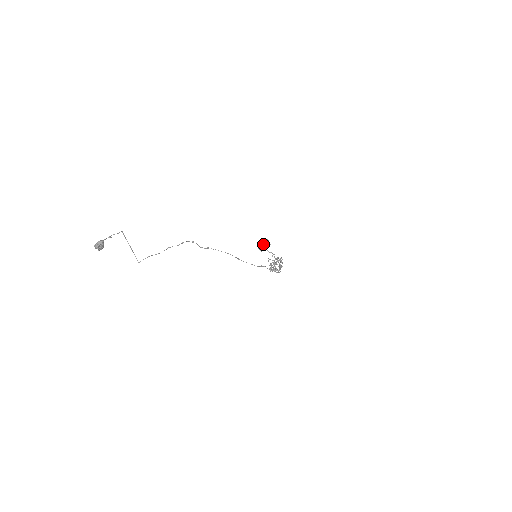
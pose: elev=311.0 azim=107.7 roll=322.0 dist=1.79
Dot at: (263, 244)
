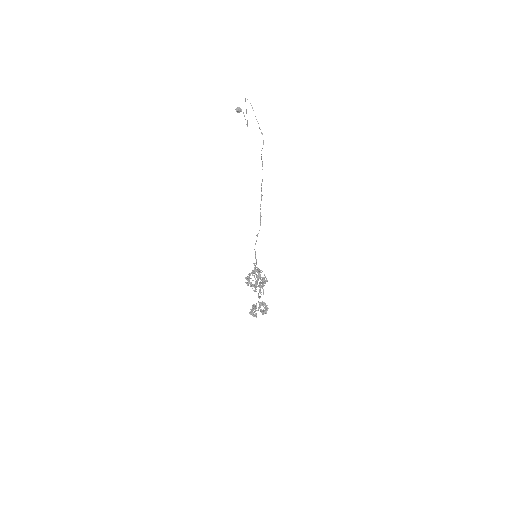
Dot at: (261, 304)
